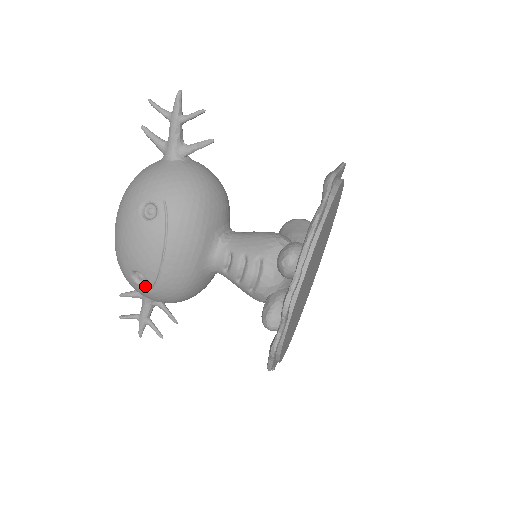
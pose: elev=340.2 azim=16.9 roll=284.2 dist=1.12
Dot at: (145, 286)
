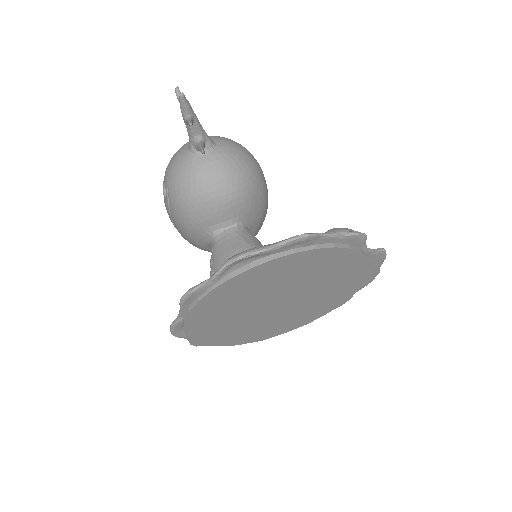
Dot at: occluded
